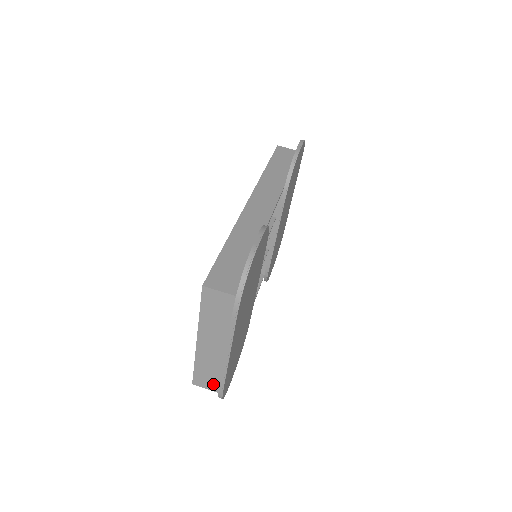
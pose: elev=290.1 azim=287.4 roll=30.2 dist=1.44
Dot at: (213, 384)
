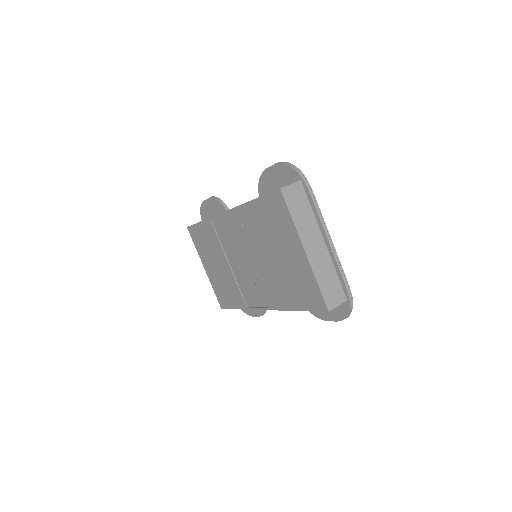
Dot at: (339, 294)
